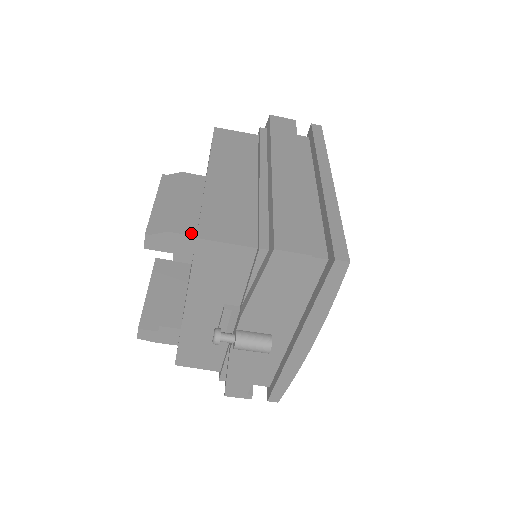
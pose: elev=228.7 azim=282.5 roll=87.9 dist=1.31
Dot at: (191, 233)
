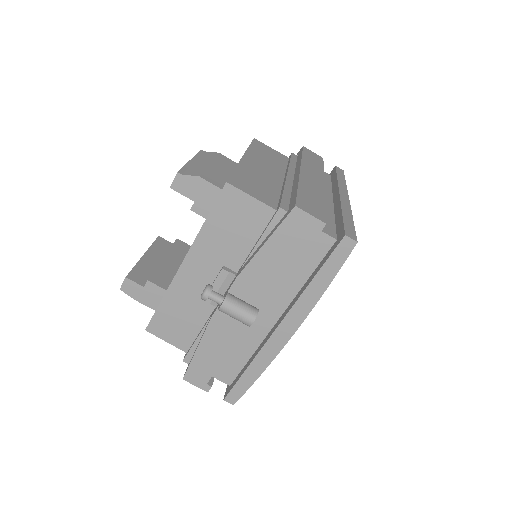
Dot at: (218, 186)
